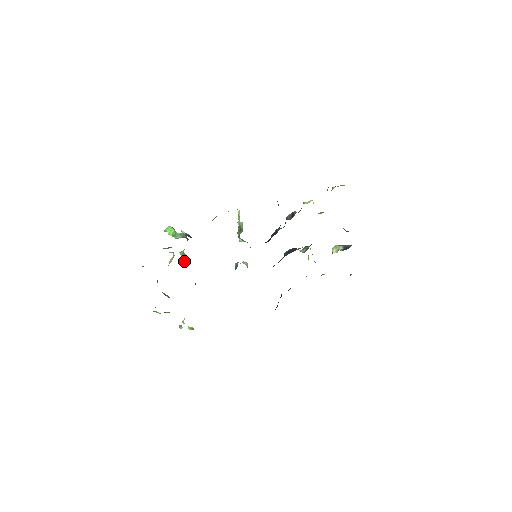
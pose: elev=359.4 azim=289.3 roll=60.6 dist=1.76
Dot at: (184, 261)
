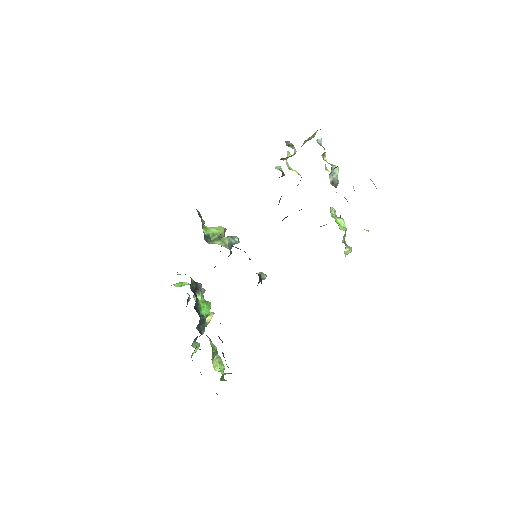
Dot at: (201, 305)
